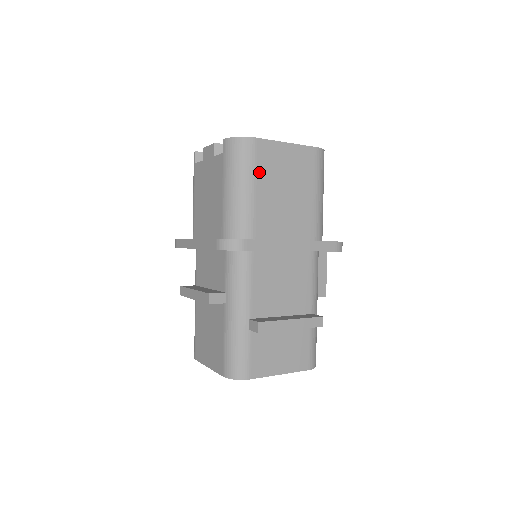
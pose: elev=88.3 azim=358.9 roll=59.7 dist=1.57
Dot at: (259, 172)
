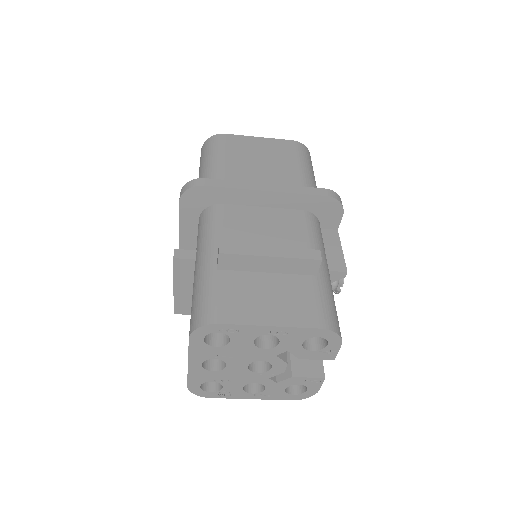
Dot at: (228, 152)
